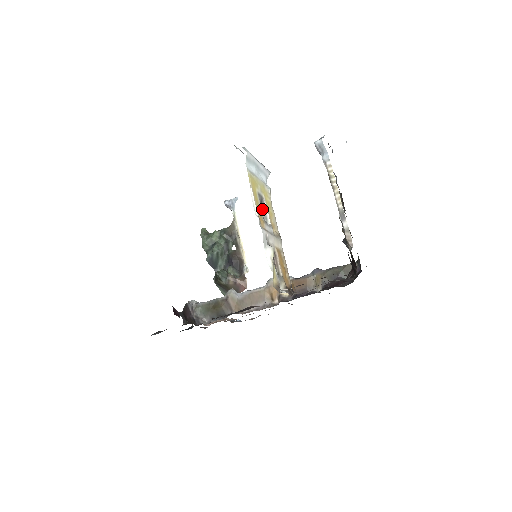
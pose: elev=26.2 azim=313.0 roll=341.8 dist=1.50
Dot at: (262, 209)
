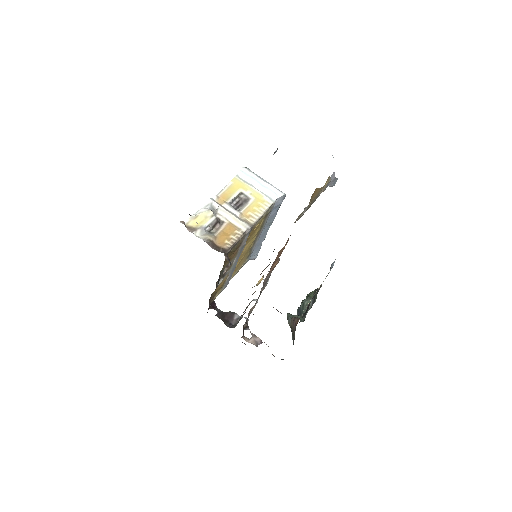
Dot at: (244, 204)
